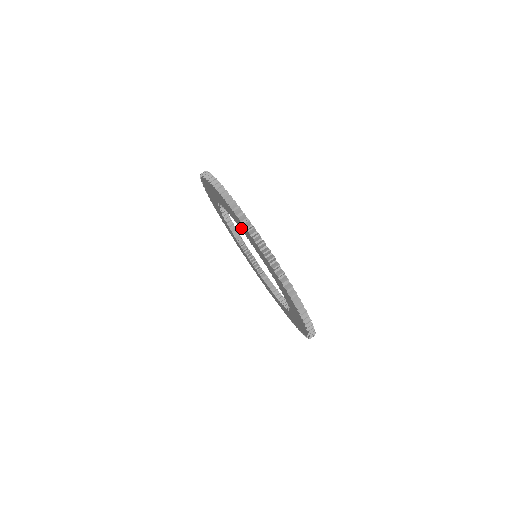
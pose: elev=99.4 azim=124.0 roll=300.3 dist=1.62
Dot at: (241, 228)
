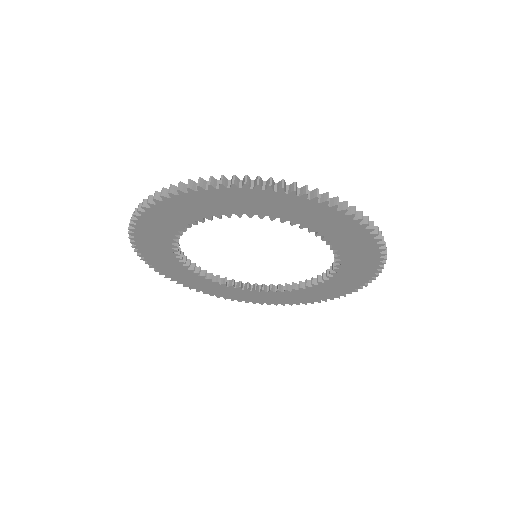
Dot at: (166, 240)
